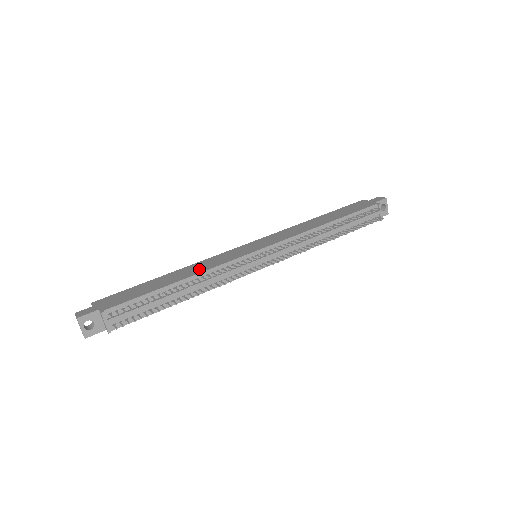
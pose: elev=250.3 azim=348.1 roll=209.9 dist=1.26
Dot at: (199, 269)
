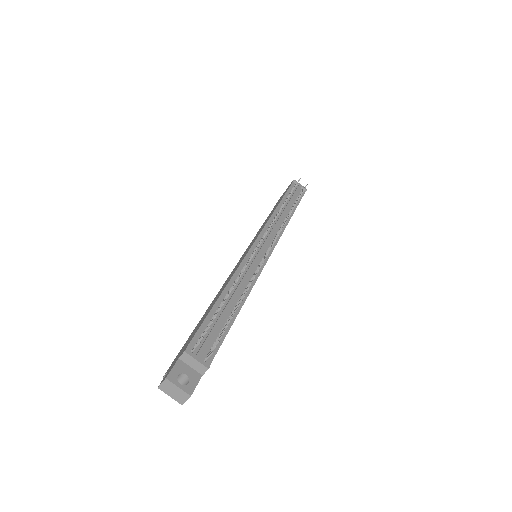
Dot at: (226, 283)
